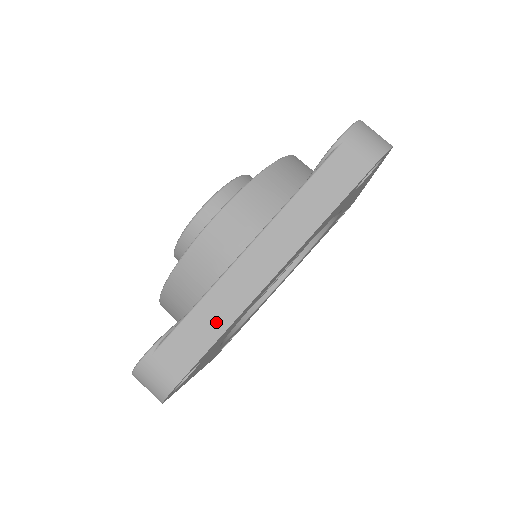
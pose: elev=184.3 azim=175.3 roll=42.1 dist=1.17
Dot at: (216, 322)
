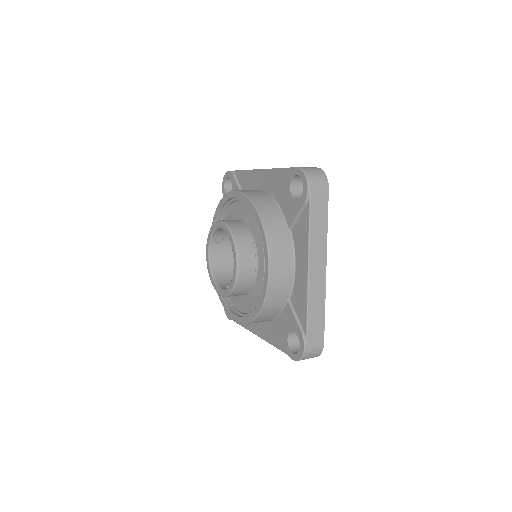
Dot at: (319, 309)
